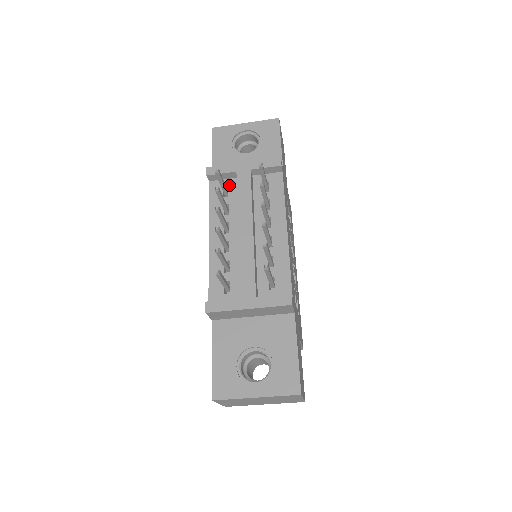
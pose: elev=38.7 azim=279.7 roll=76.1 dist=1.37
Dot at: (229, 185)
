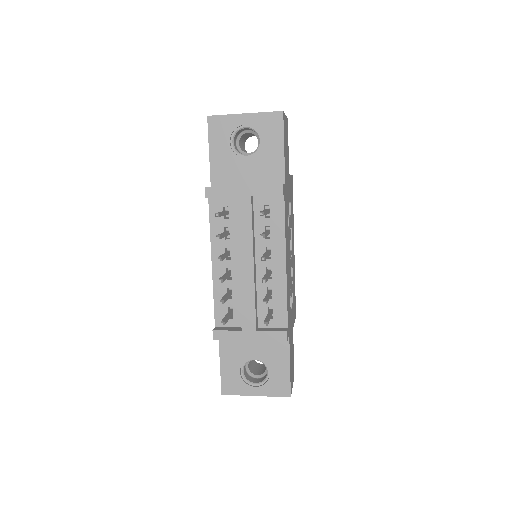
Dot at: (229, 205)
